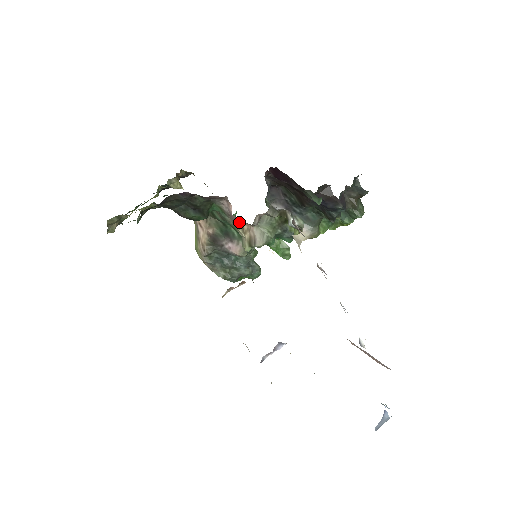
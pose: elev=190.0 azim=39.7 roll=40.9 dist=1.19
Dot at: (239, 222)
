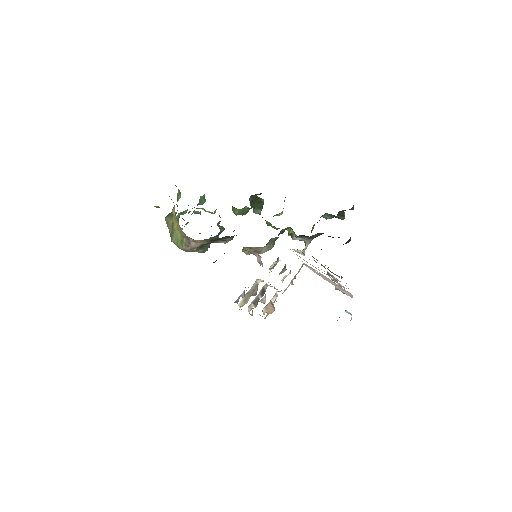
Dot at: occluded
